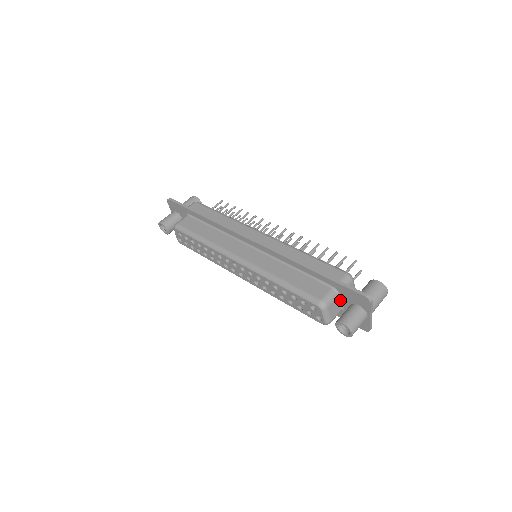
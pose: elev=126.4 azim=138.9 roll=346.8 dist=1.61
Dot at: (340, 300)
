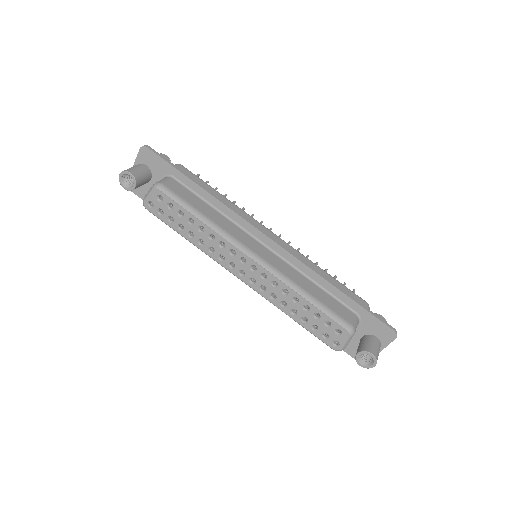
Dot at: occluded
